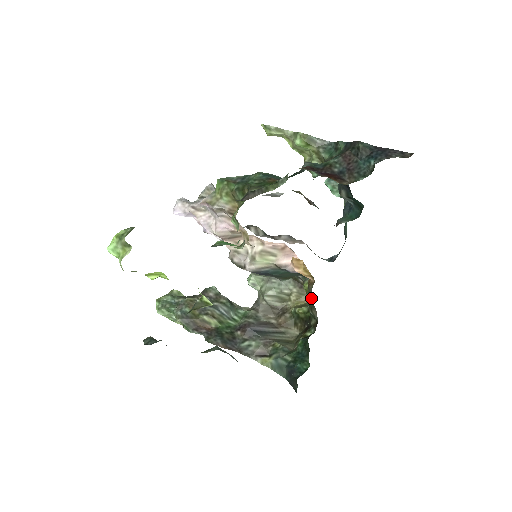
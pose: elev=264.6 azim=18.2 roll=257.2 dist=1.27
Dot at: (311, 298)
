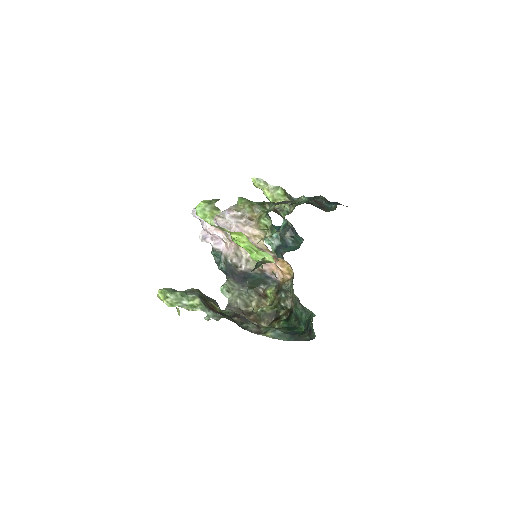
Dot at: (266, 304)
